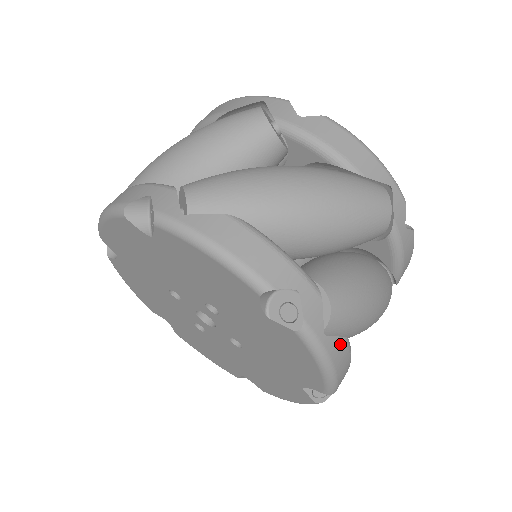
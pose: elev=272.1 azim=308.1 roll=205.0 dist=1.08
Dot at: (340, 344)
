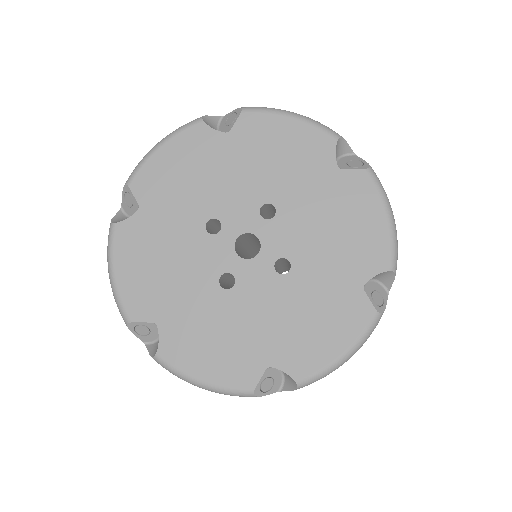
Dot at: occluded
